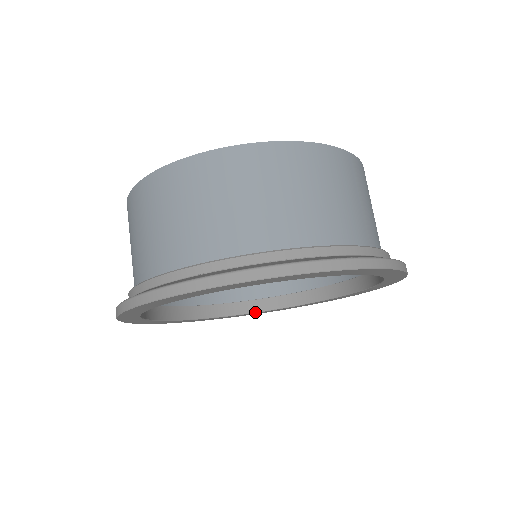
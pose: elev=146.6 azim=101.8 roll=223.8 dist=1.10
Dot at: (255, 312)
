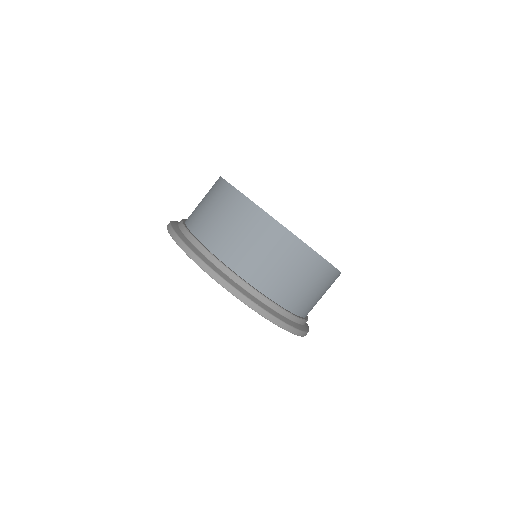
Dot at: occluded
